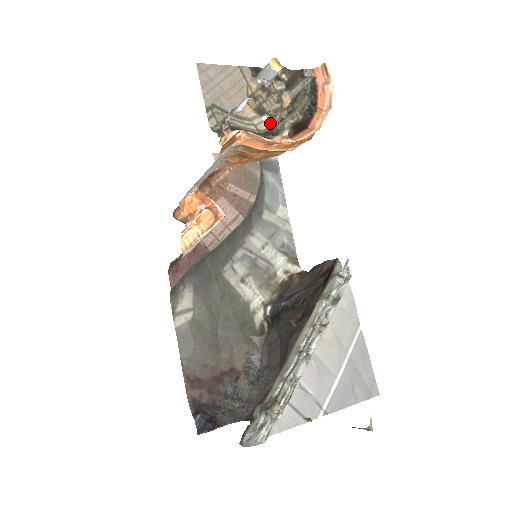
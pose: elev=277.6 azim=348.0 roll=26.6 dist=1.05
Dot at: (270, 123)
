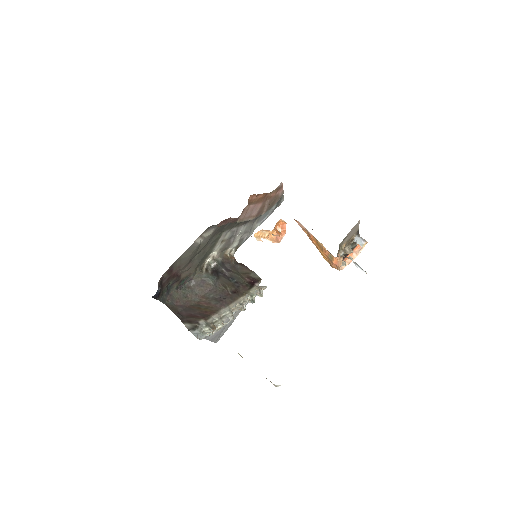
Dot at: occluded
